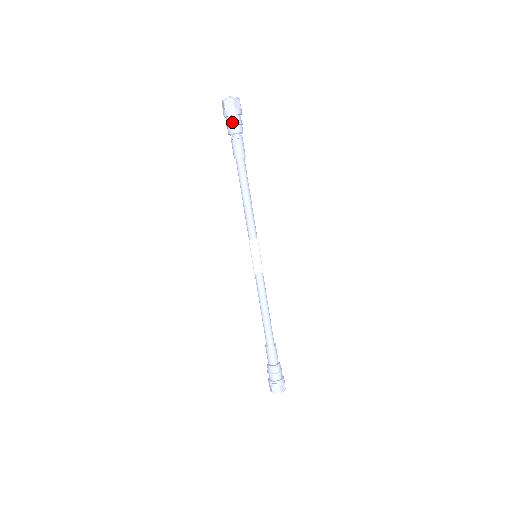
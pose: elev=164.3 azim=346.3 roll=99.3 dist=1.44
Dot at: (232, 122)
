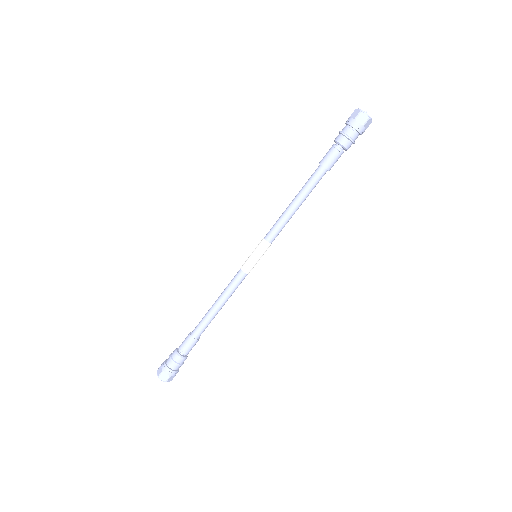
Dot at: (350, 135)
